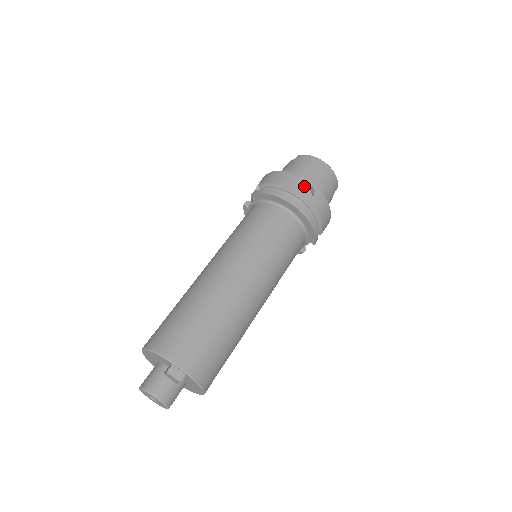
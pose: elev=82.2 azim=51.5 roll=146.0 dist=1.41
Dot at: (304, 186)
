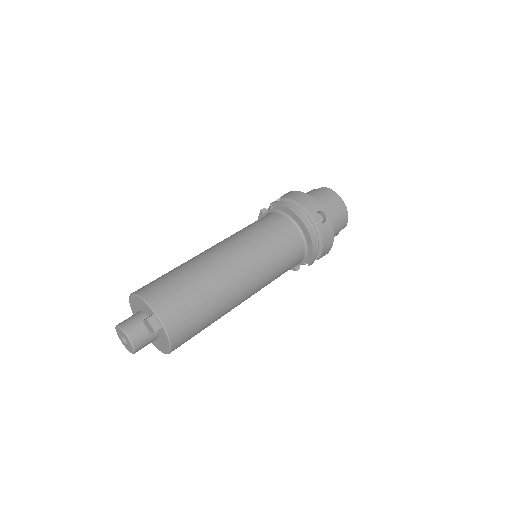
Dot at: (319, 212)
